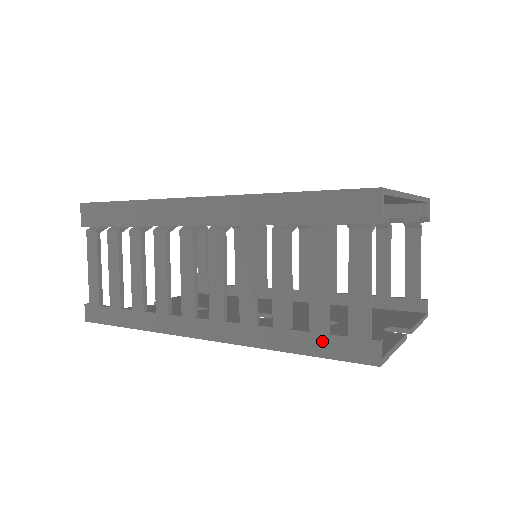
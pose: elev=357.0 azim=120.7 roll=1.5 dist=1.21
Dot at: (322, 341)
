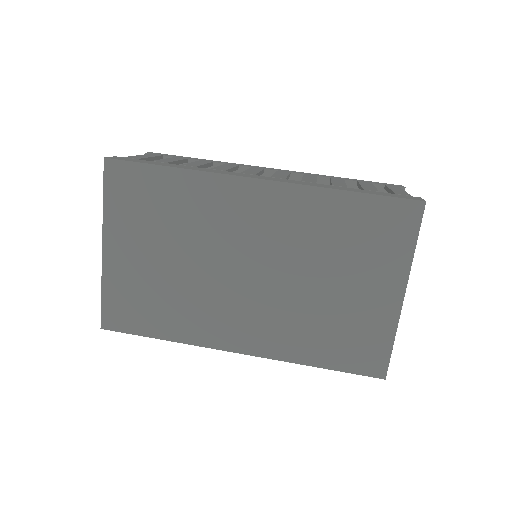
Dot at: occluded
